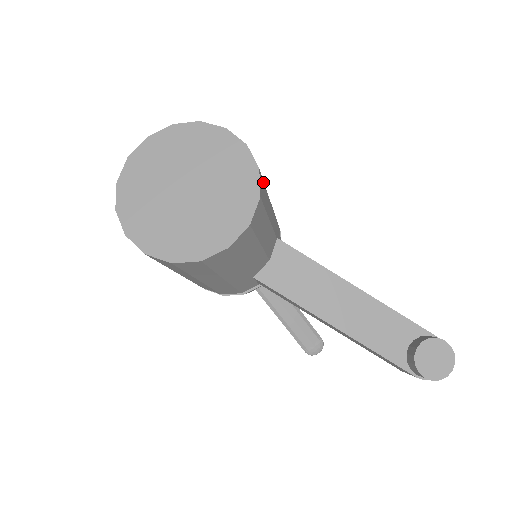
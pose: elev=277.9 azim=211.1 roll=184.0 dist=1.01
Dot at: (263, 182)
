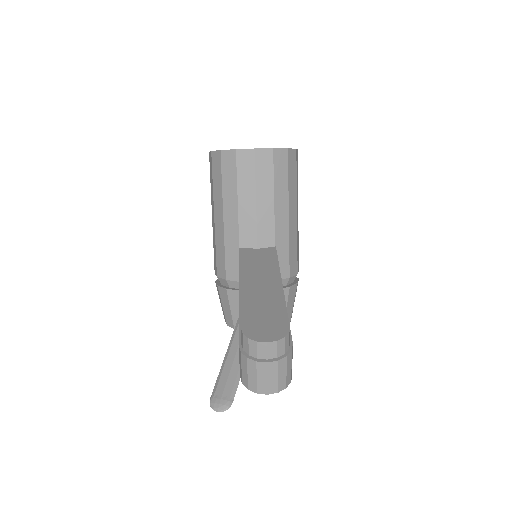
Dot at: (287, 168)
